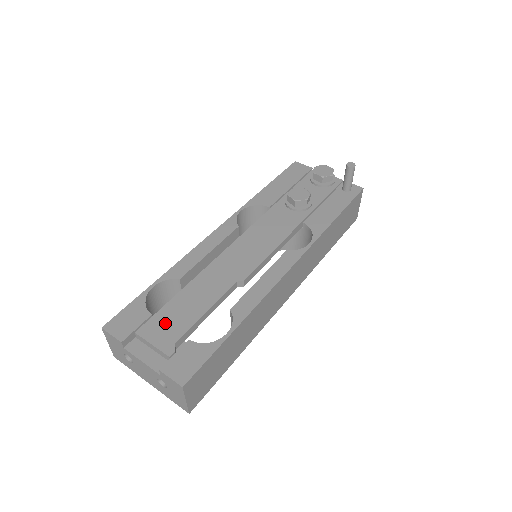
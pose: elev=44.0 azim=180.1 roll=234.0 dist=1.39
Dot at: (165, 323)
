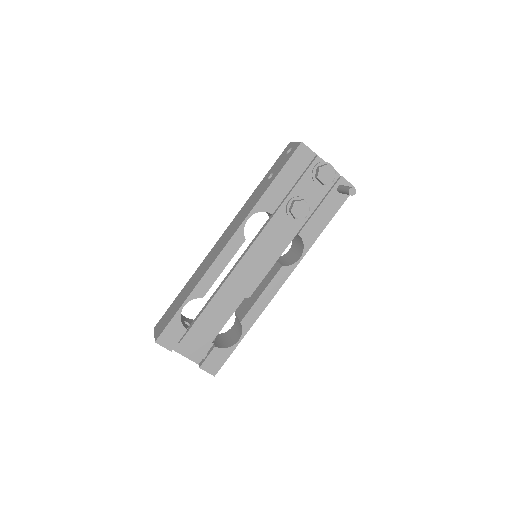
Dot at: (198, 336)
